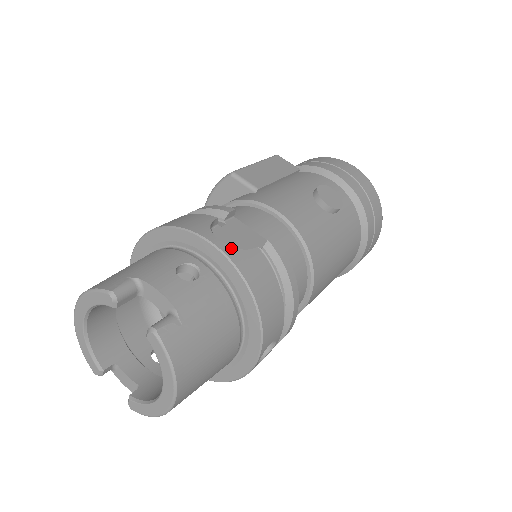
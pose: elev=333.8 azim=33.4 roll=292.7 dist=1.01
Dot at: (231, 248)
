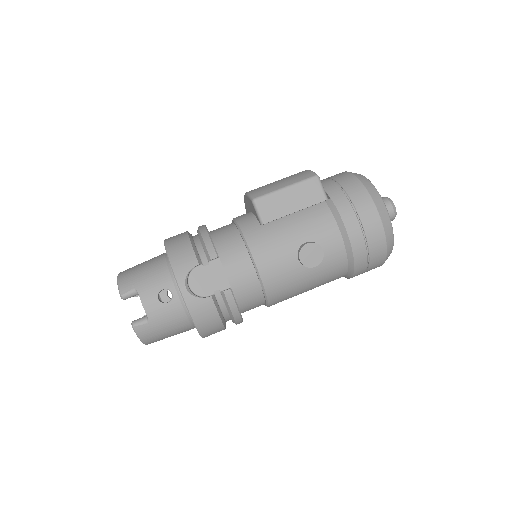
Dot at: (190, 296)
